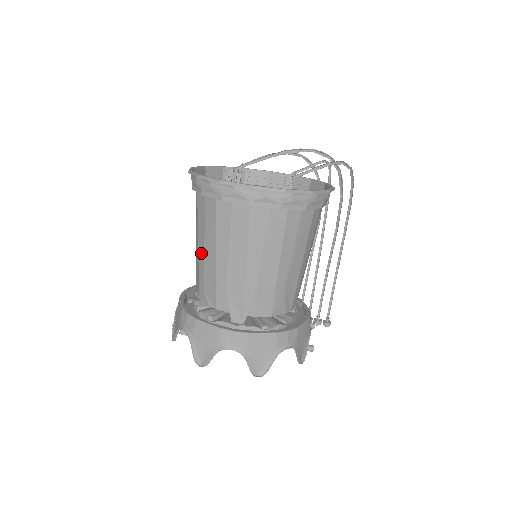
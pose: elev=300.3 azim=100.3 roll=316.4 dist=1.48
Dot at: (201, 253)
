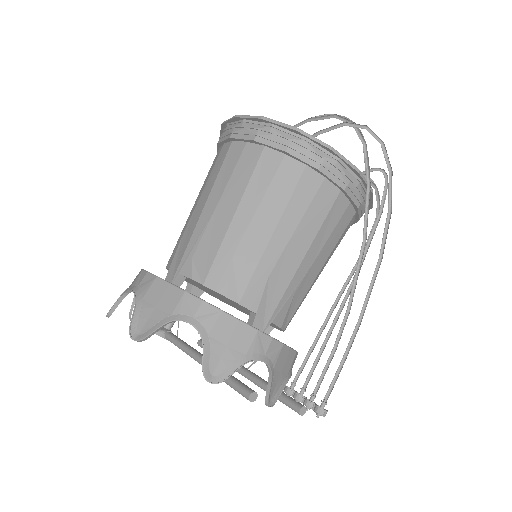
Dot at: occluded
